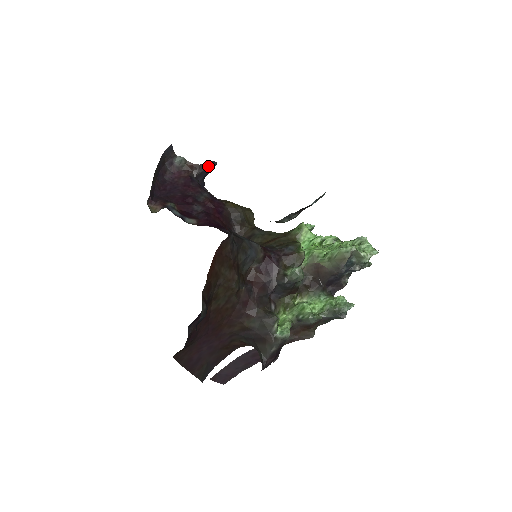
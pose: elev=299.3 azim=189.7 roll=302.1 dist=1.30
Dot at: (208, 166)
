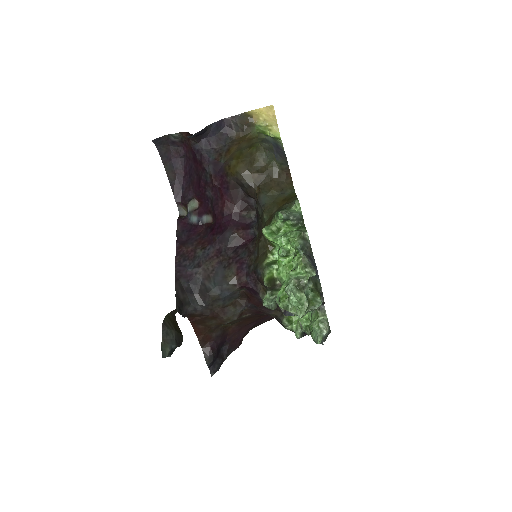
Dot at: occluded
